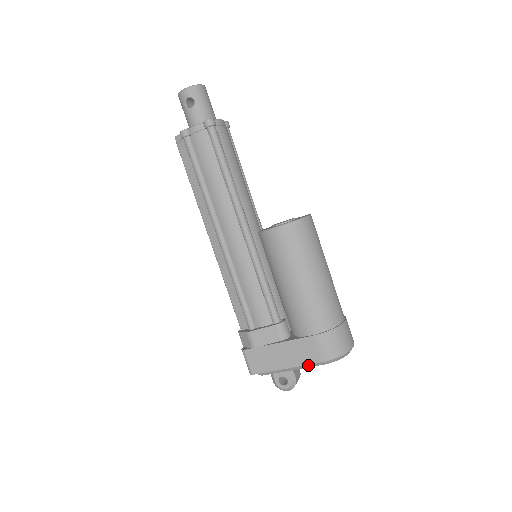
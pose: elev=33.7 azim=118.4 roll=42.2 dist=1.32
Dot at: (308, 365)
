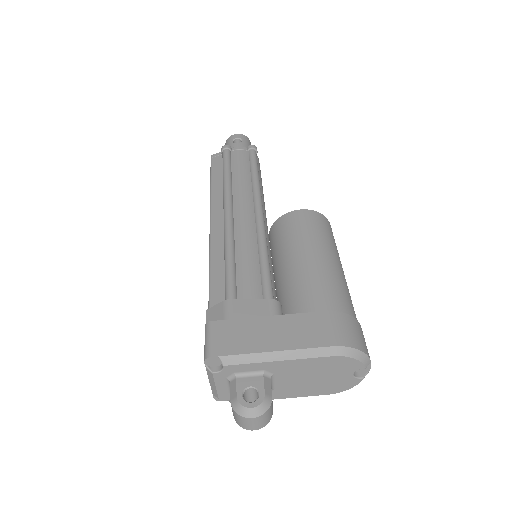
Dot at: (309, 350)
